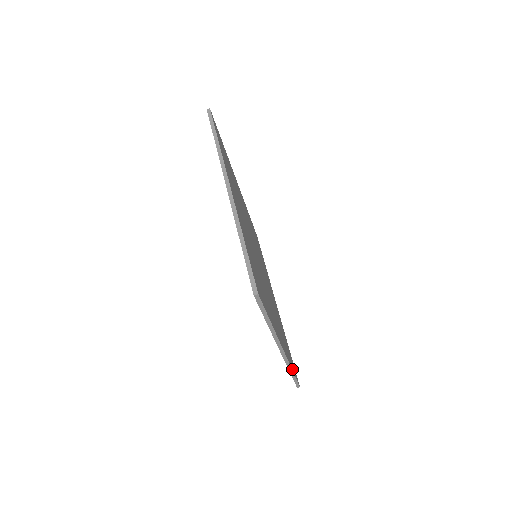
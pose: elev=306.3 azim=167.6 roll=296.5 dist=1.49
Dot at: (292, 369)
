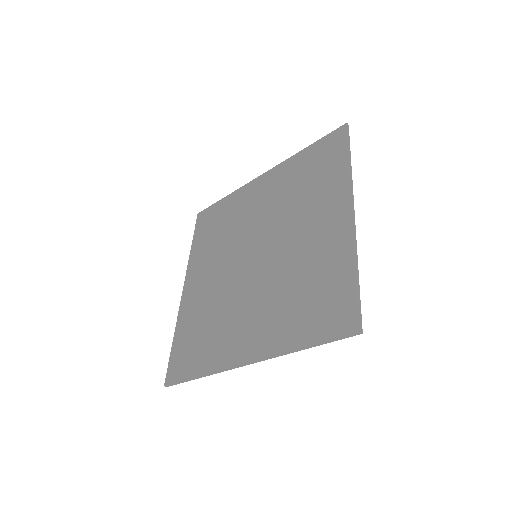
Dot at: (203, 374)
